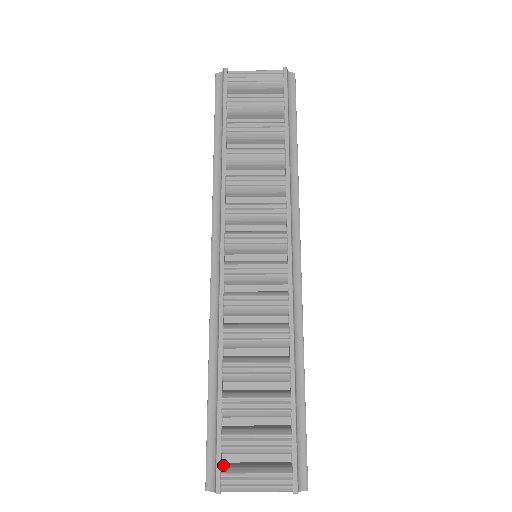
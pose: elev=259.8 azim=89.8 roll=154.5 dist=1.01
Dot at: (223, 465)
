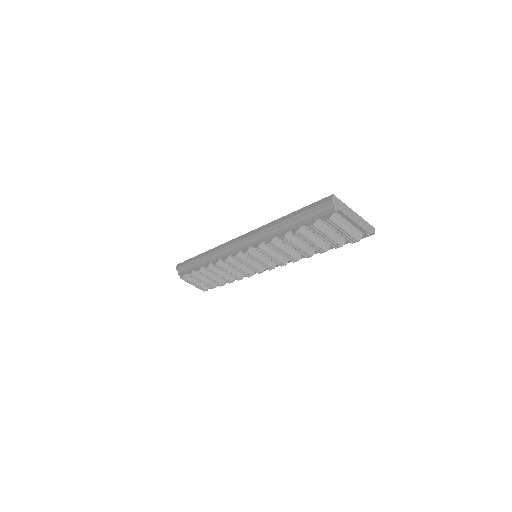
Dot at: (186, 274)
